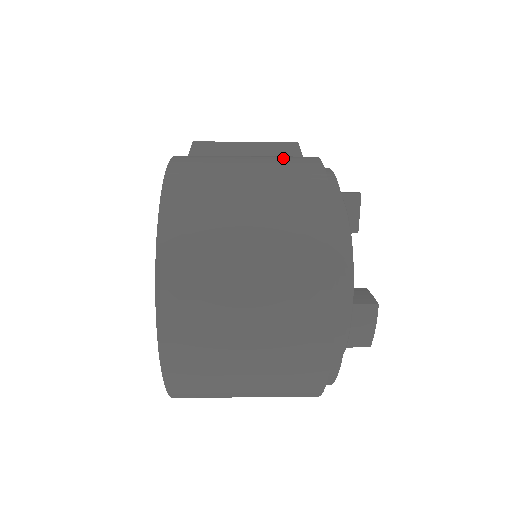
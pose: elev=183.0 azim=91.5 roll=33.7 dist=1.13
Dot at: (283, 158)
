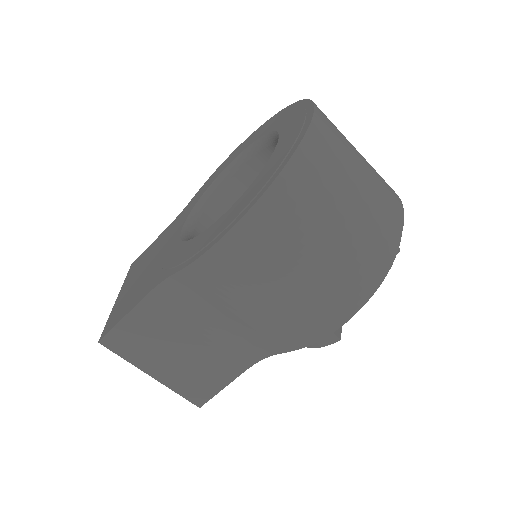
Dot at: occluded
